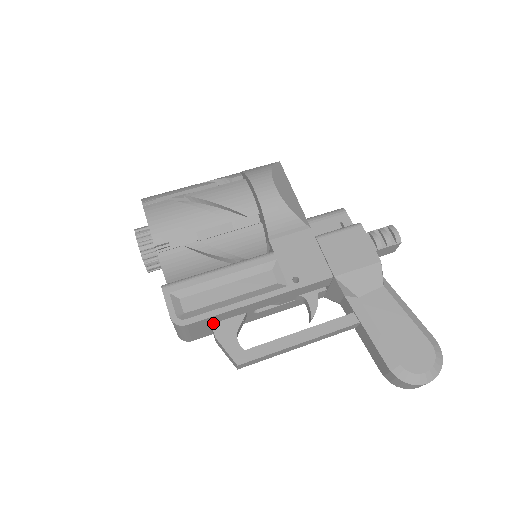
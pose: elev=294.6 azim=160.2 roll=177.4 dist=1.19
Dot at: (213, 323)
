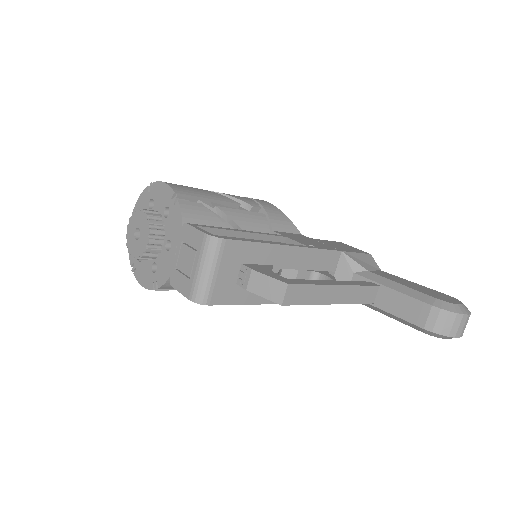
Dot at: (243, 263)
